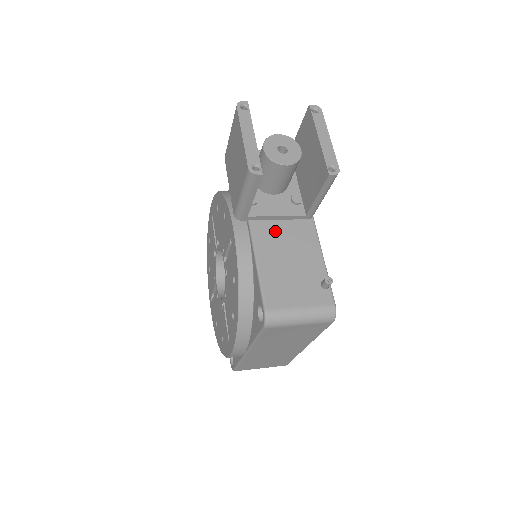
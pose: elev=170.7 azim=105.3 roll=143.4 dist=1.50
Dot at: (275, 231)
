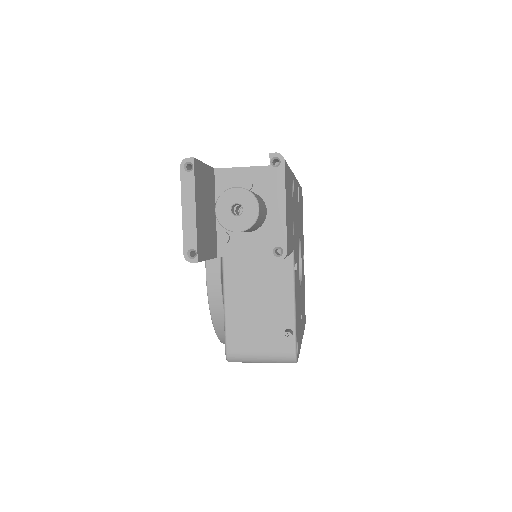
Dot at: (247, 270)
